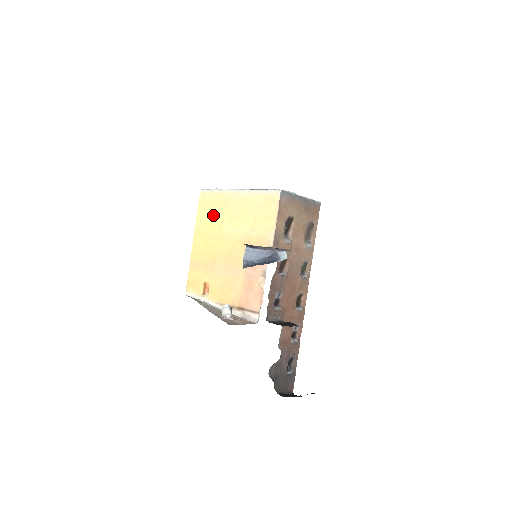
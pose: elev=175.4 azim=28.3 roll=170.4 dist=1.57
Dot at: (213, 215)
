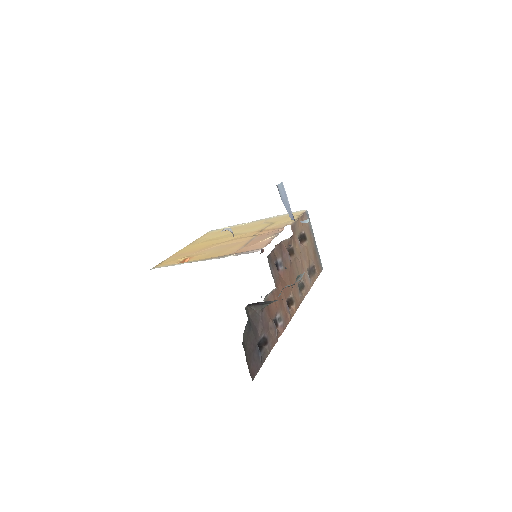
Dot at: (219, 234)
